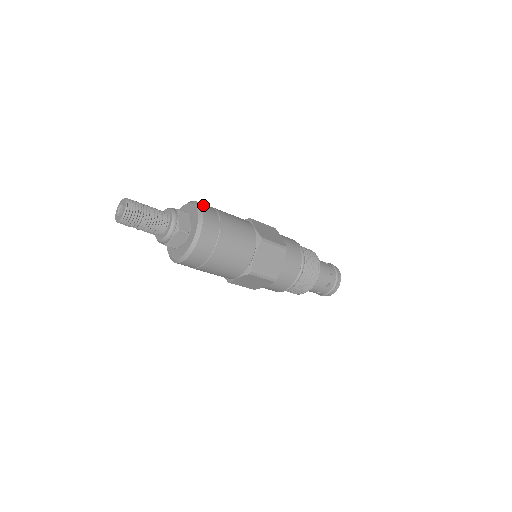
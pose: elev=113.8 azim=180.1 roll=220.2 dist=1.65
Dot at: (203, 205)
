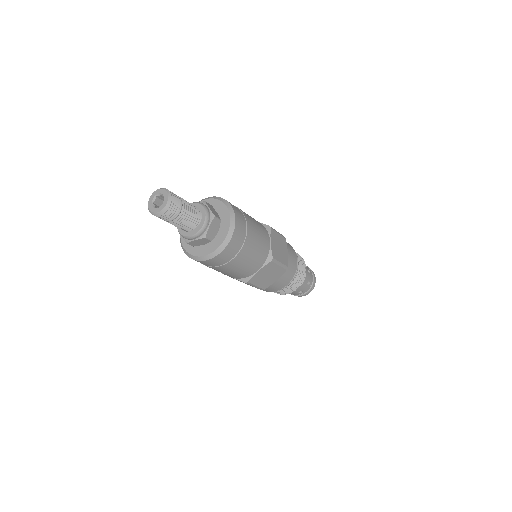
Dot at: (237, 215)
